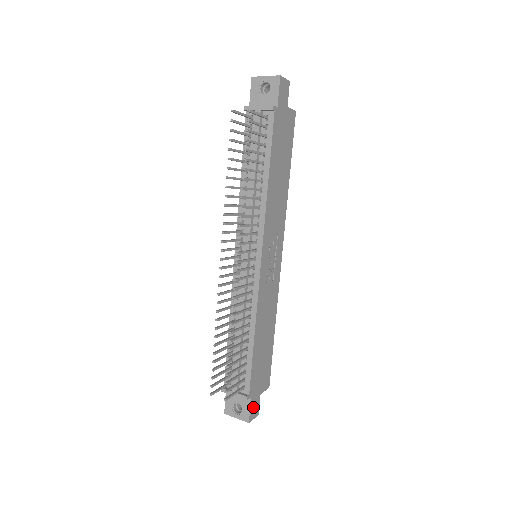
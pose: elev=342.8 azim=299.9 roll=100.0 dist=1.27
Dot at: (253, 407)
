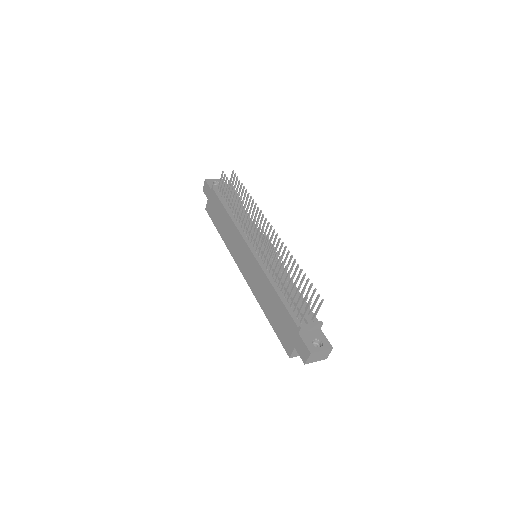
Dot at: occluded
